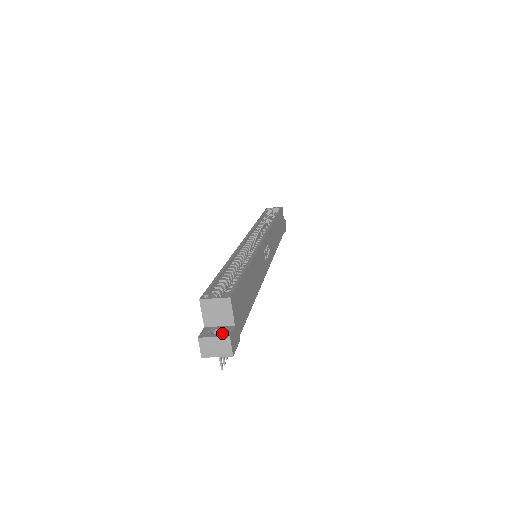
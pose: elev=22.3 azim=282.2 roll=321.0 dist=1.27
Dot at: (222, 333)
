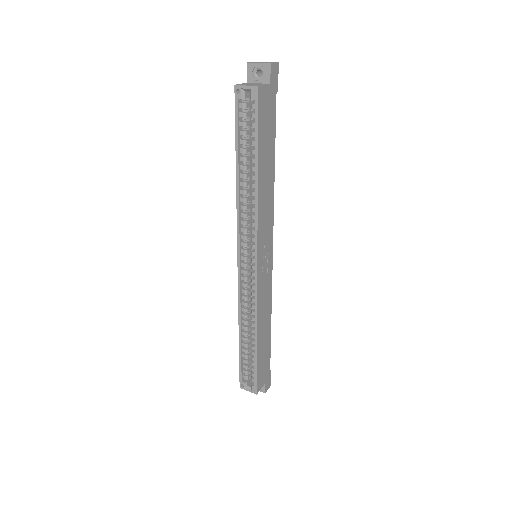
Dot at: occluded
